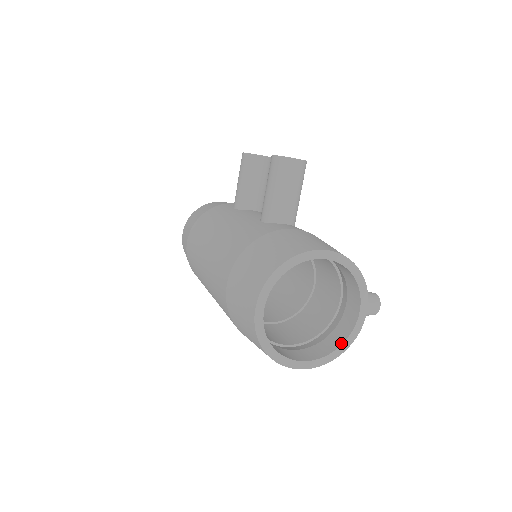
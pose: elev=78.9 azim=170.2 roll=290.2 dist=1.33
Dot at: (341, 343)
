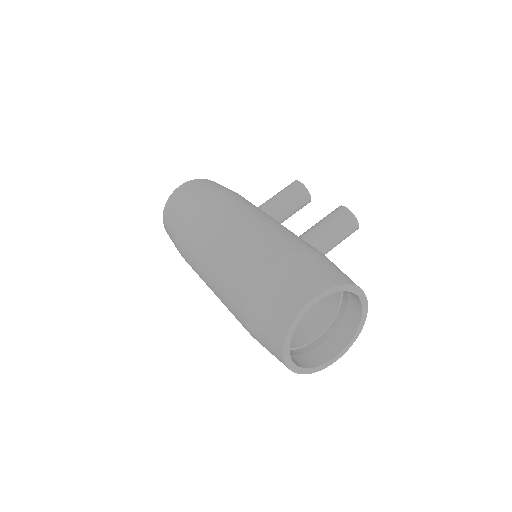
Dot at: (313, 366)
